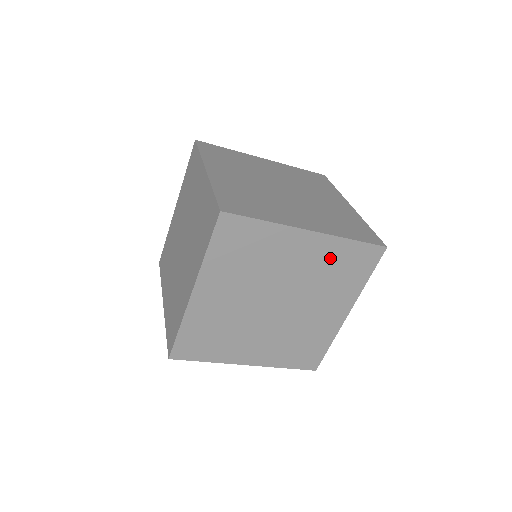
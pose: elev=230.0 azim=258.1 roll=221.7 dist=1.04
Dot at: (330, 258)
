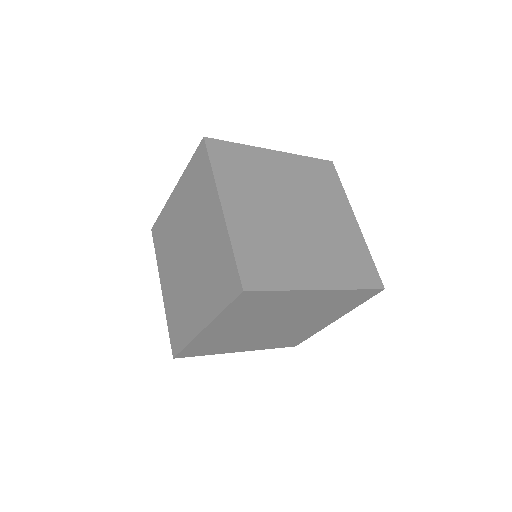
Dot at: (332, 300)
